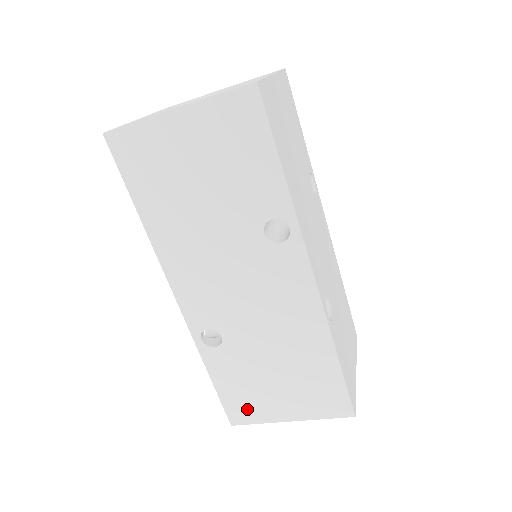
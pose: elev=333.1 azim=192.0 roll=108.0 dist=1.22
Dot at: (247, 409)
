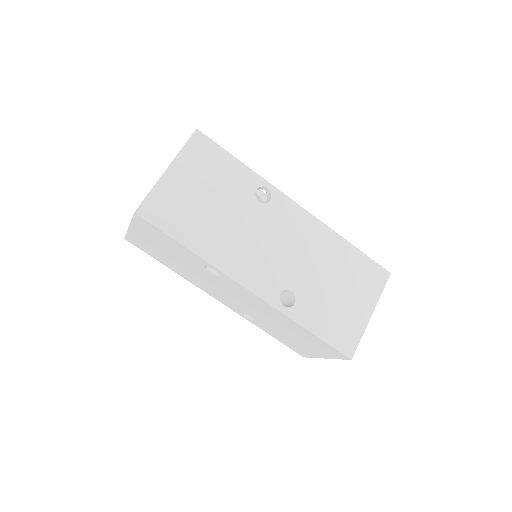
Dot at: (300, 350)
